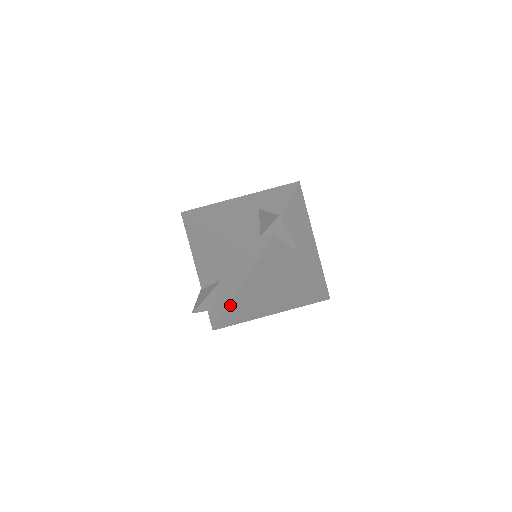
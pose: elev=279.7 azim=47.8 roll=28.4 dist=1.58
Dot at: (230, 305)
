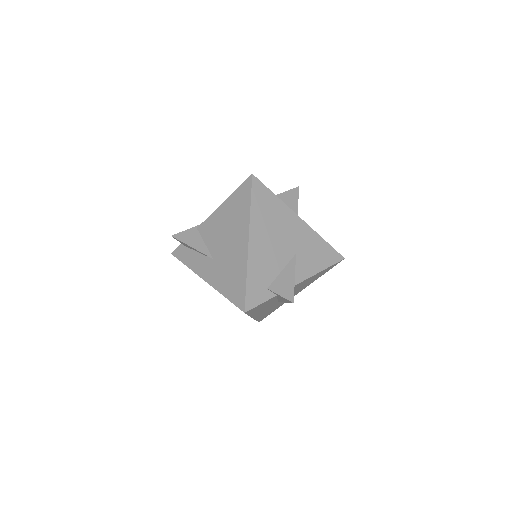
Dot at: (198, 275)
